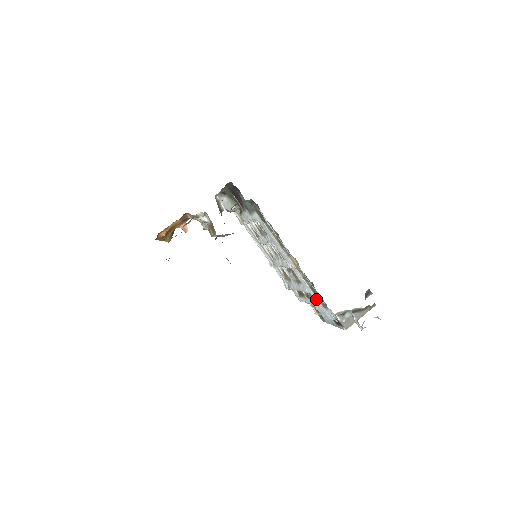
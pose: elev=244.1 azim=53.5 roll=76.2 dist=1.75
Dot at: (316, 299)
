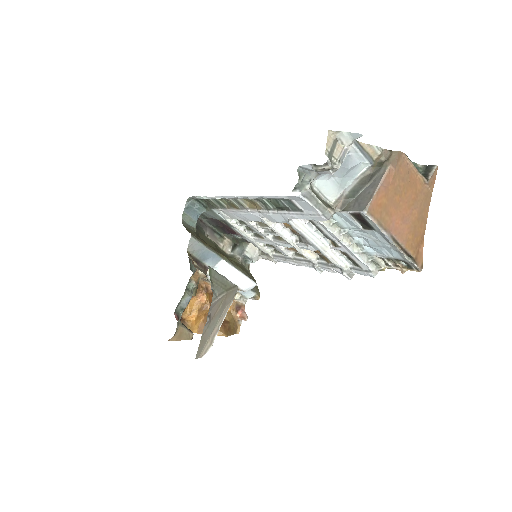
Dot at: (295, 215)
